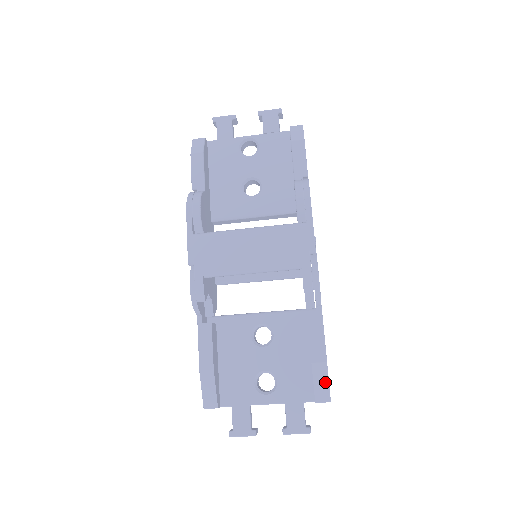
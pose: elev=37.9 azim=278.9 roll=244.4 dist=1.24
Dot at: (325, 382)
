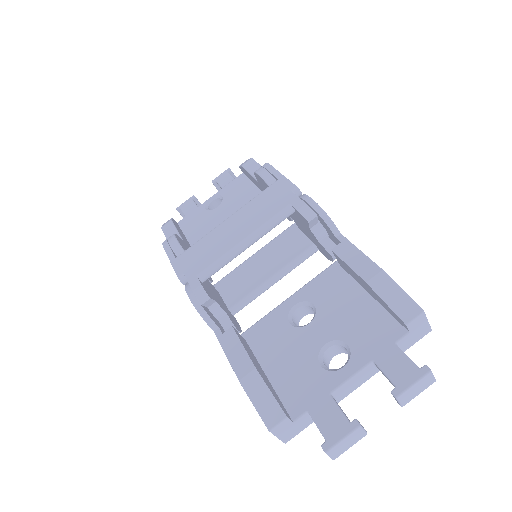
Dot at: (398, 292)
